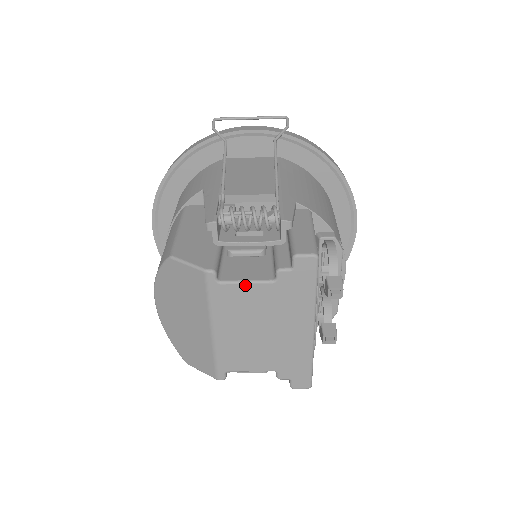
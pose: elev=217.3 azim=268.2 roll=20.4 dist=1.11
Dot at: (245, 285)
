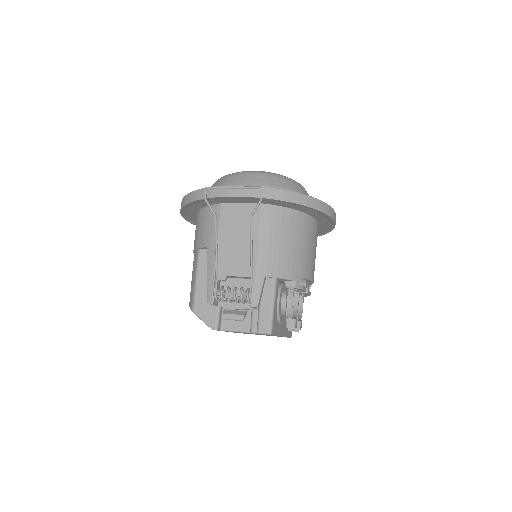
Dot at: occluded
